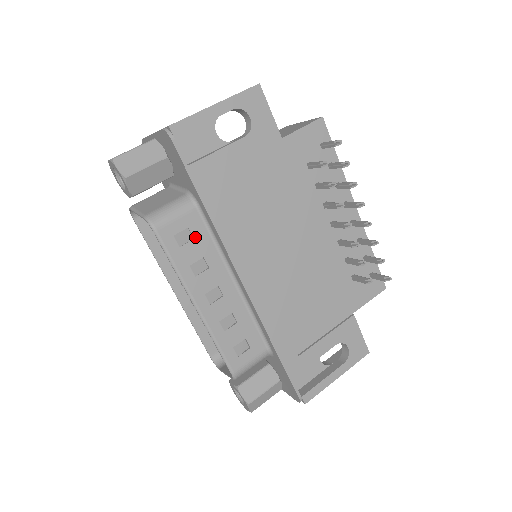
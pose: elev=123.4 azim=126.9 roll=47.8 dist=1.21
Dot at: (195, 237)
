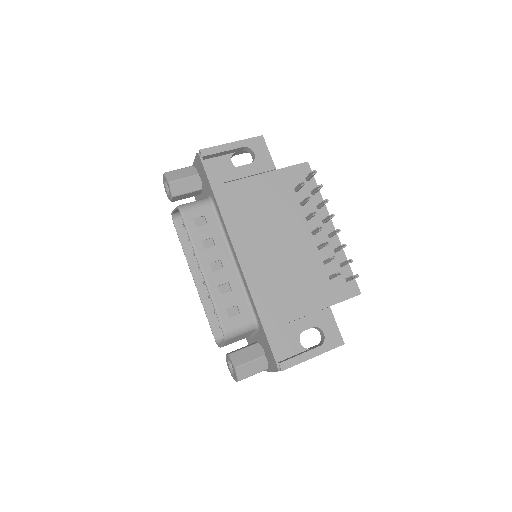
Dot at: (208, 223)
